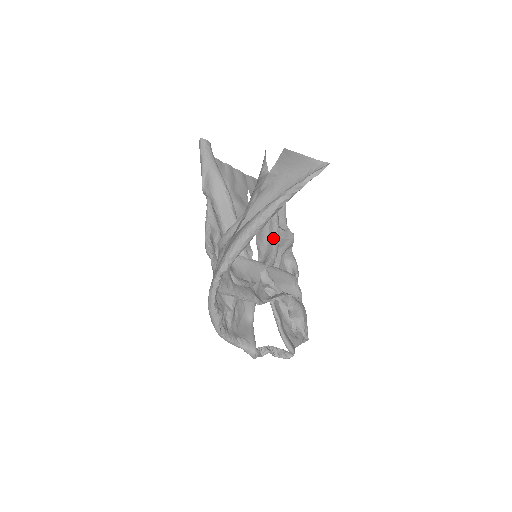
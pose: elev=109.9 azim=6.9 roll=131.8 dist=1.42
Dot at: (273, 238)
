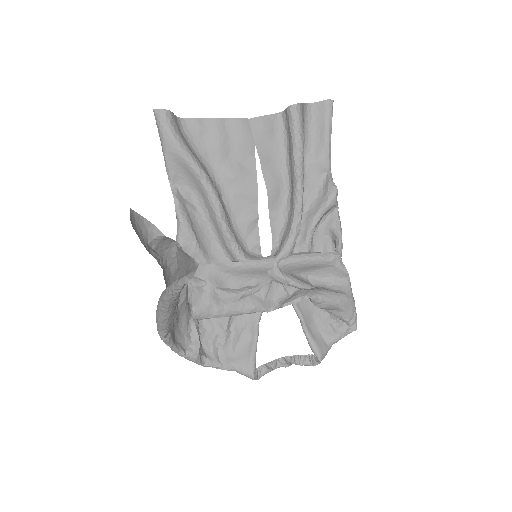
Dot at: (292, 213)
